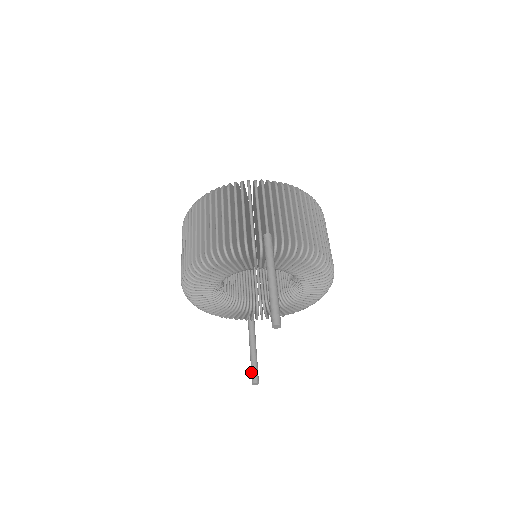
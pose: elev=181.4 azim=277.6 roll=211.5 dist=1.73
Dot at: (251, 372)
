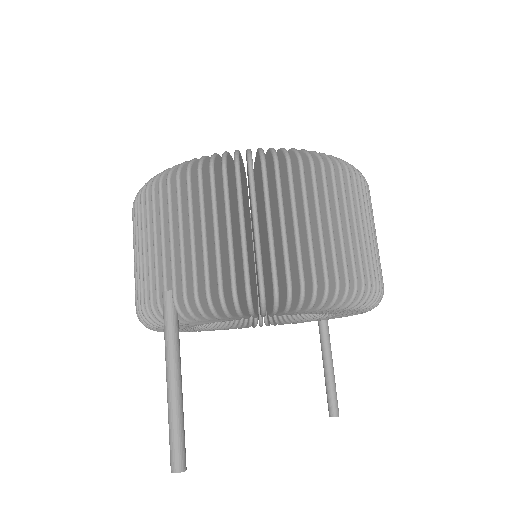
Dot at: (327, 399)
